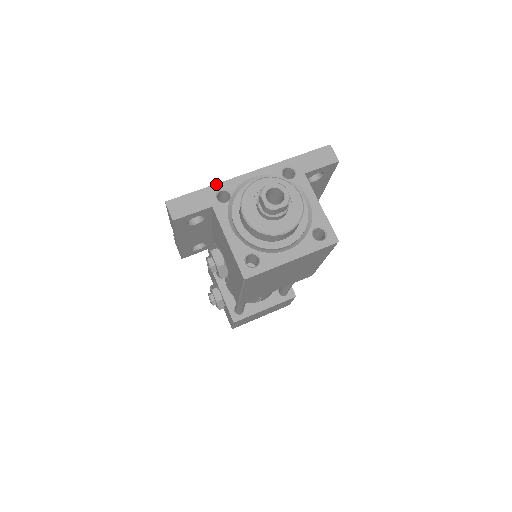
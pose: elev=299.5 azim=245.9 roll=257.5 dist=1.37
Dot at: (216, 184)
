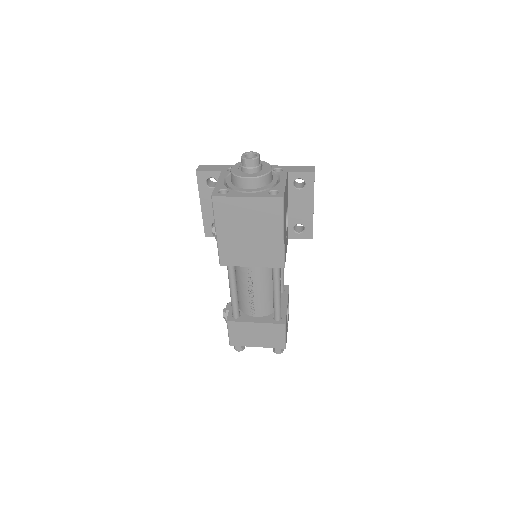
Dot at: (232, 165)
